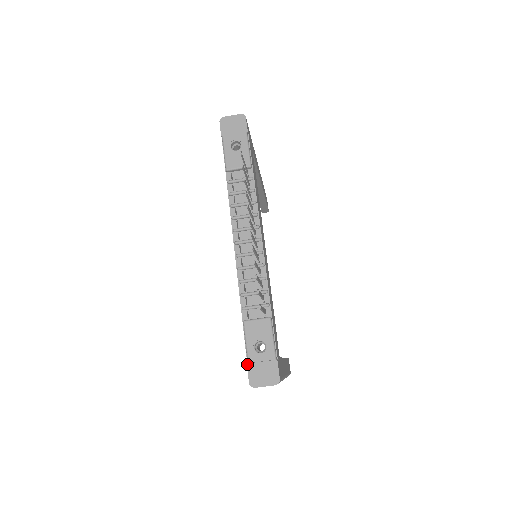
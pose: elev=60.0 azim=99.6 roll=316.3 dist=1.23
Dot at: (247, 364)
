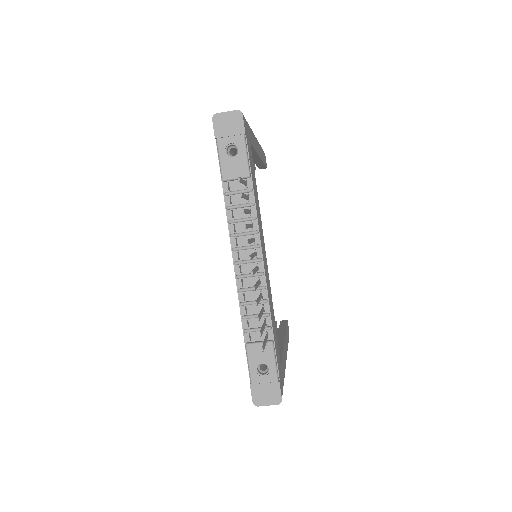
Dot at: (250, 385)
